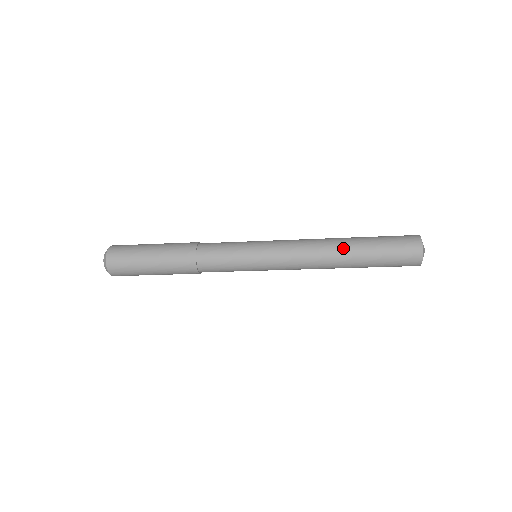
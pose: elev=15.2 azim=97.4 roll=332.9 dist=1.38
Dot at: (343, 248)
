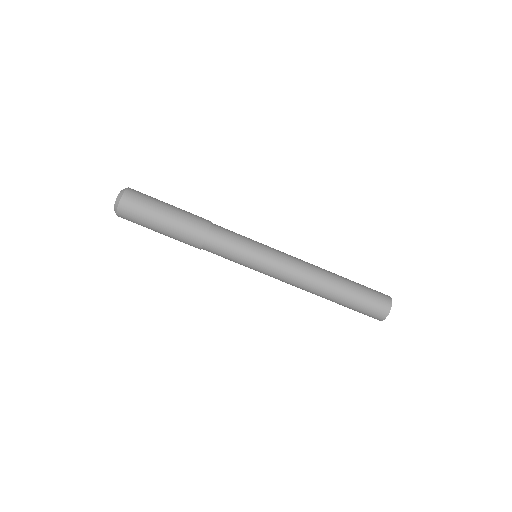
Dot at: (333, 278)
